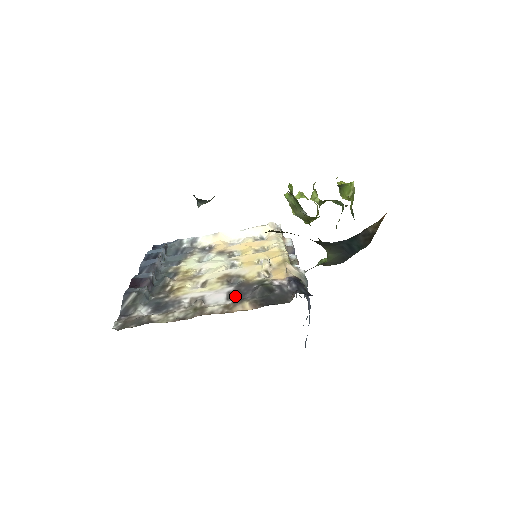
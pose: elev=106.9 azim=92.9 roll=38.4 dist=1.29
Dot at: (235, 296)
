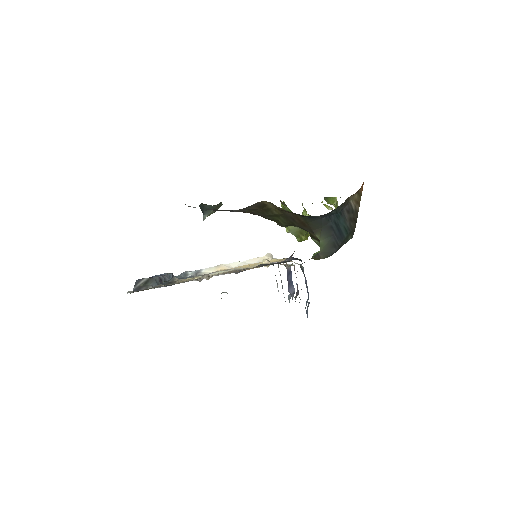
Dot at: (239, 272)
